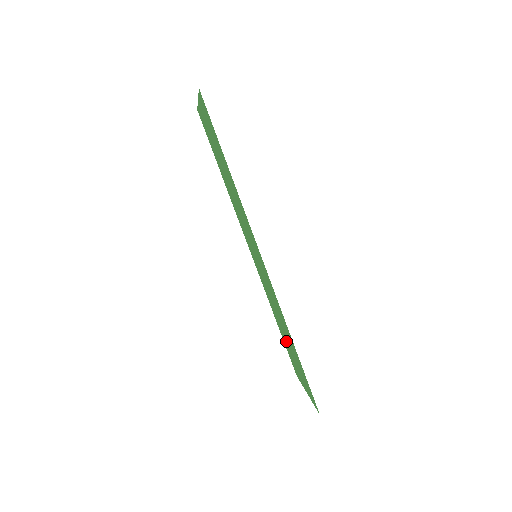
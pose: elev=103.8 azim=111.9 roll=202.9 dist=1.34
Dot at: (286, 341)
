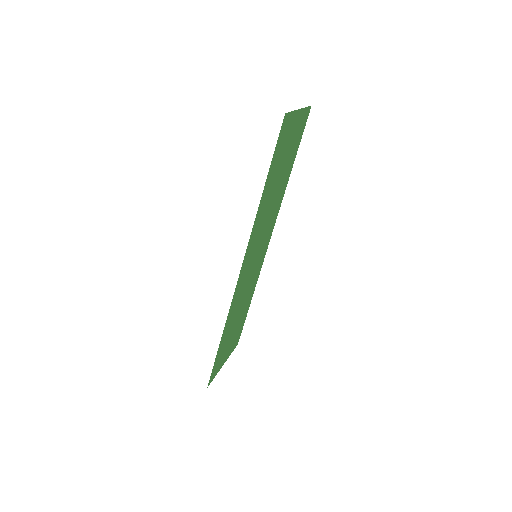
Dot at: (239, 322)
